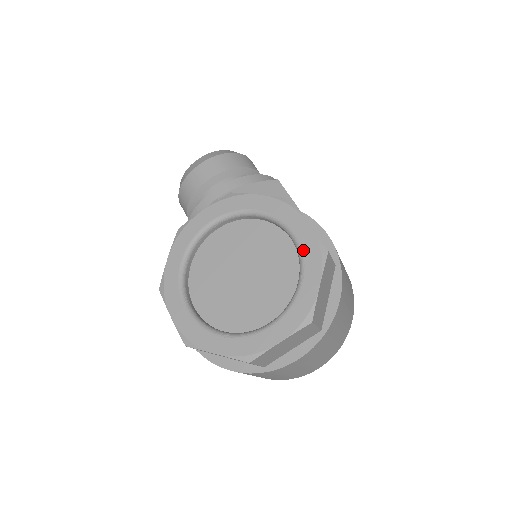
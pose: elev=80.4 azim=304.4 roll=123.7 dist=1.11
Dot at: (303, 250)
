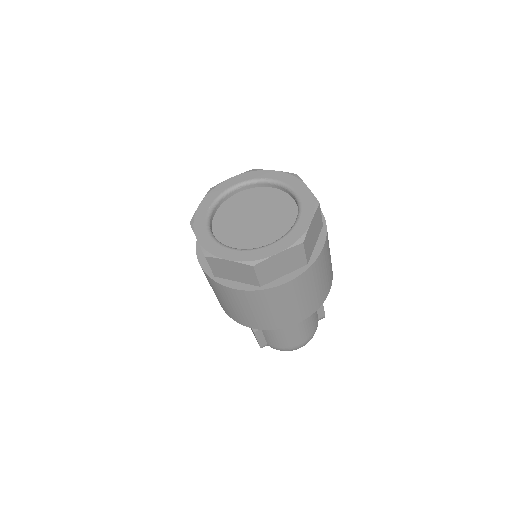
Dot at: (302, 201)
